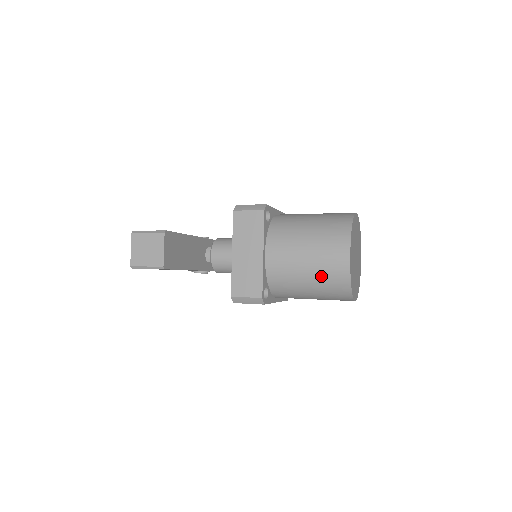
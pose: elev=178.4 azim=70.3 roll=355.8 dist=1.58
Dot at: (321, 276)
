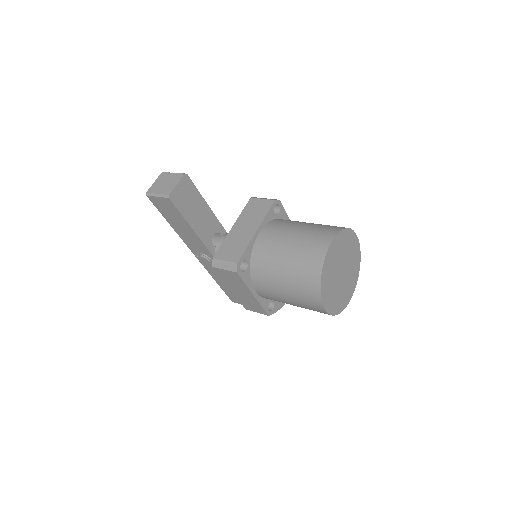
Dot at: (297, 260)
